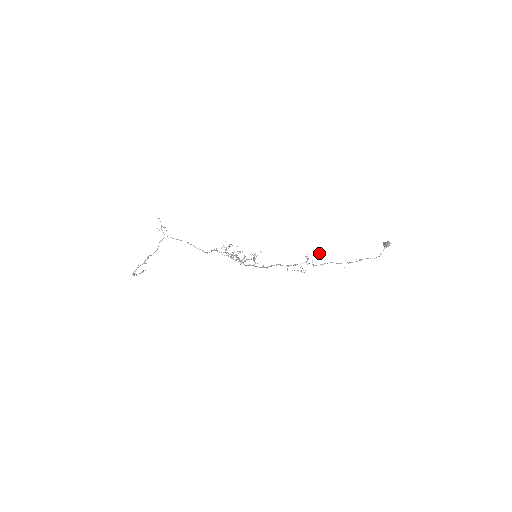
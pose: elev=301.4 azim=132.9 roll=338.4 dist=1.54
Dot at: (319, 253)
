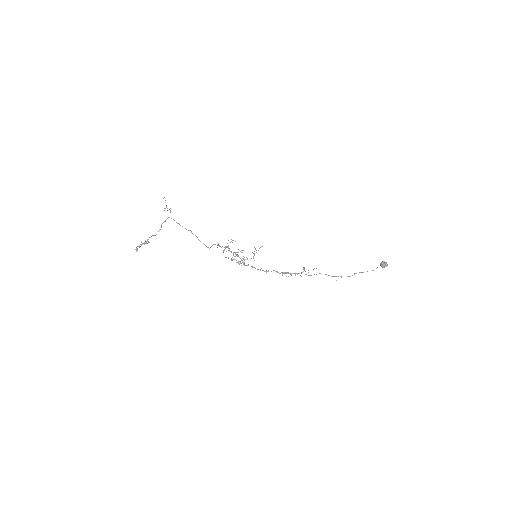
Dot at: occluded
